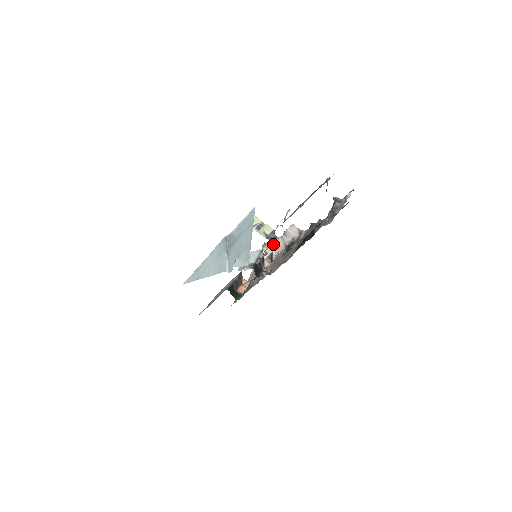
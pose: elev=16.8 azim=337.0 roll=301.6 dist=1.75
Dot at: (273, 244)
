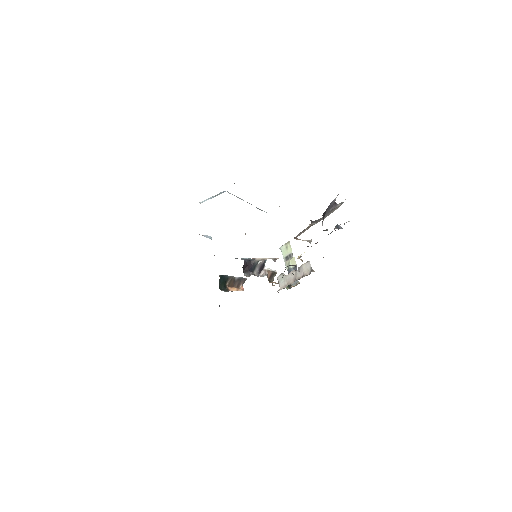
Dot at: (287, 275)
